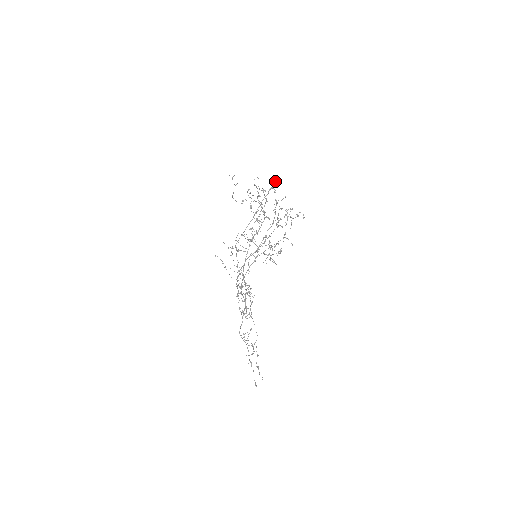
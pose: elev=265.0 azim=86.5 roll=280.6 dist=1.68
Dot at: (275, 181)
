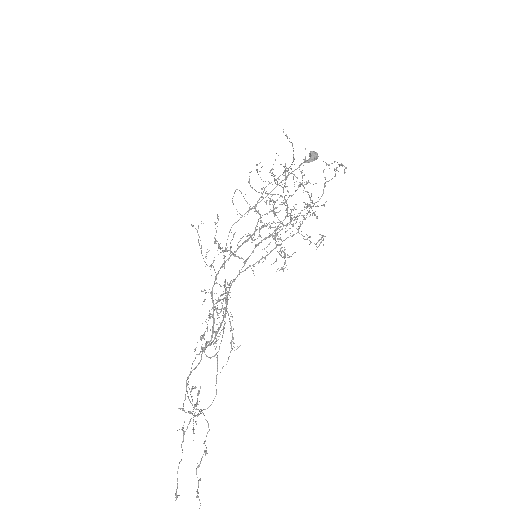
Dot at: (313, 152)
